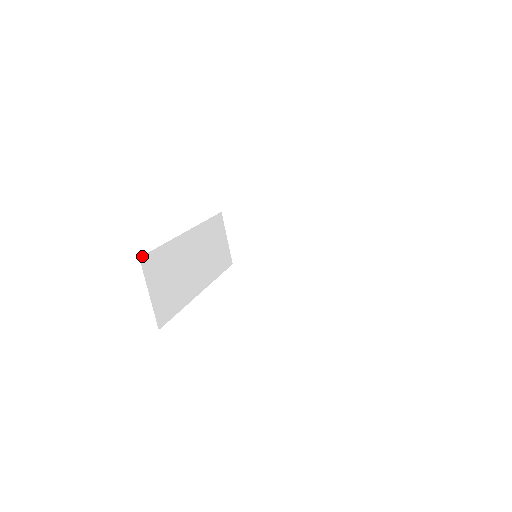
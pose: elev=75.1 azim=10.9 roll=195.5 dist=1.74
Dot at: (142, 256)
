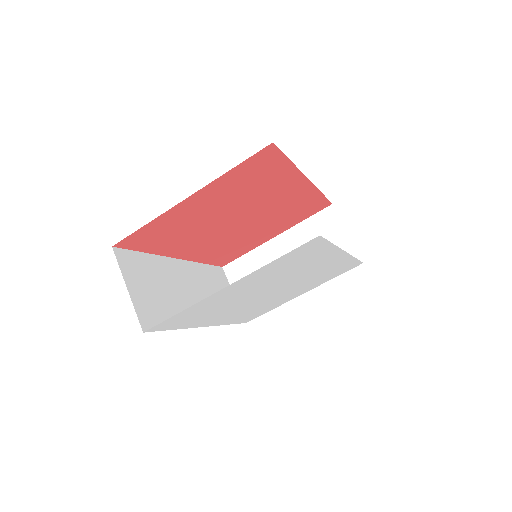
Dot at: (116, 248)
